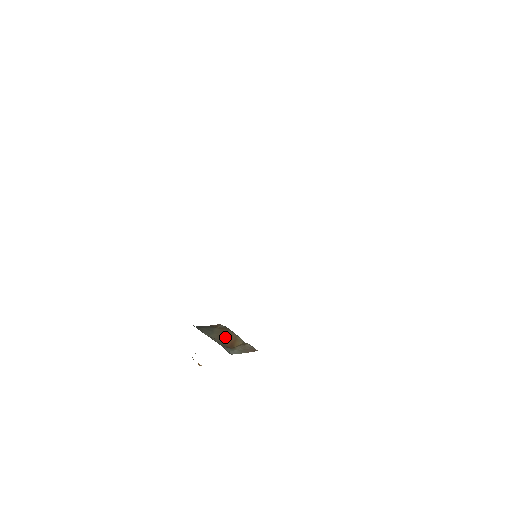
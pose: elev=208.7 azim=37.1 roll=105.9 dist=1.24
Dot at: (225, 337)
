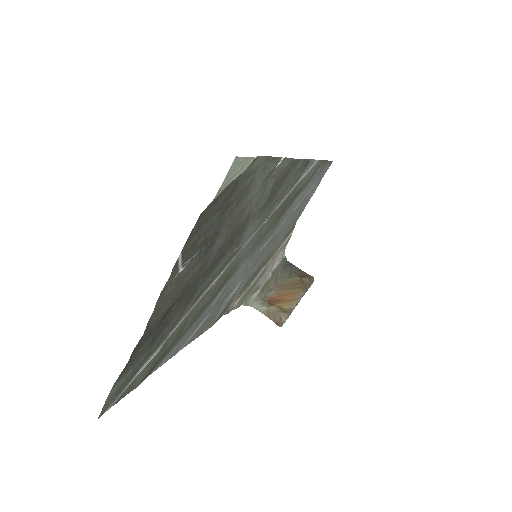
Dot at: (286, 291)
